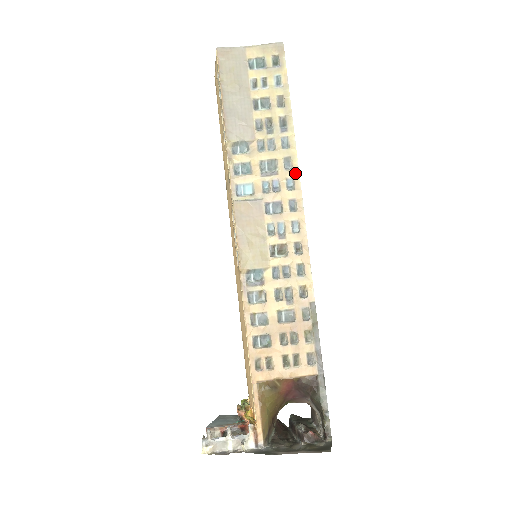
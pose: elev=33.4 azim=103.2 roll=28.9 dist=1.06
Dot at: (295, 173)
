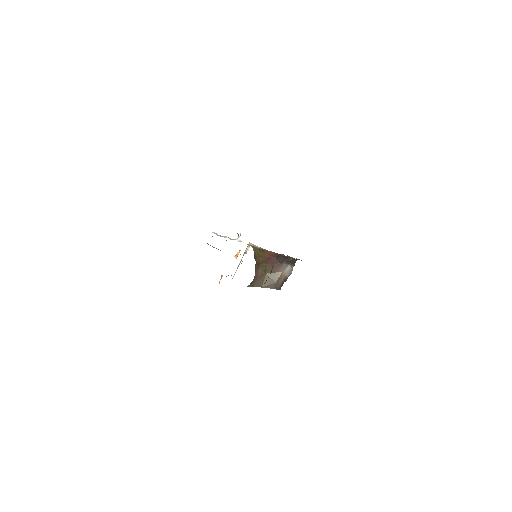
Dot at: occluded
